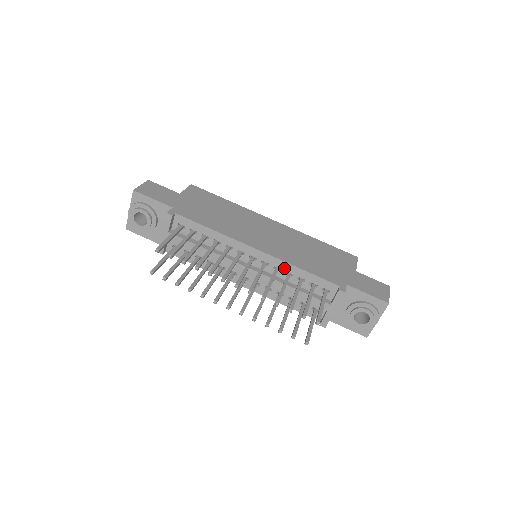
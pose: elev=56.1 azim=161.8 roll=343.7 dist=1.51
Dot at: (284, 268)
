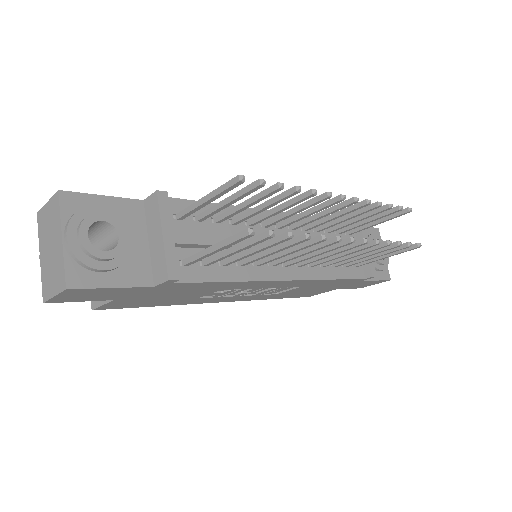
Dot at: occluded
